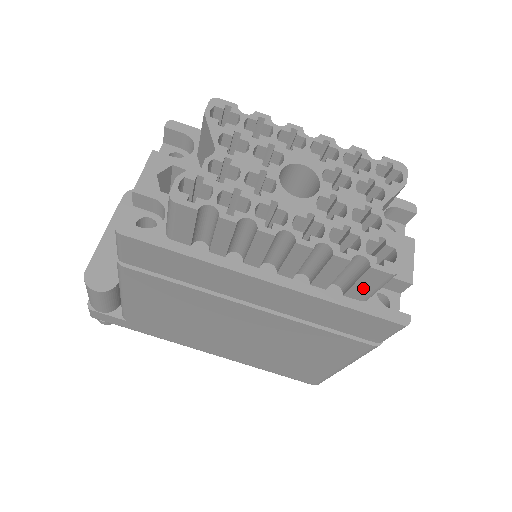
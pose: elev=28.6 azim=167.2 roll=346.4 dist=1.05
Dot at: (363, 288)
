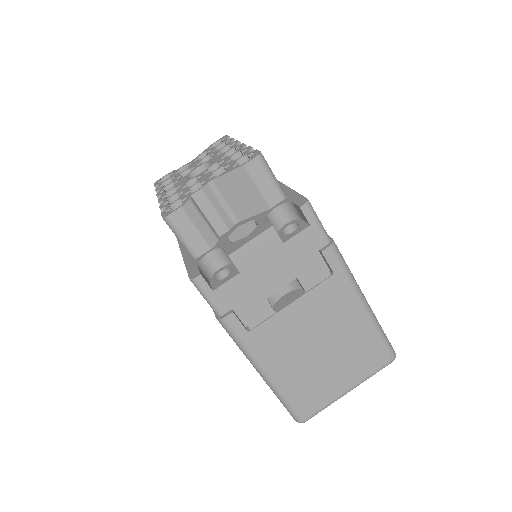
Dot at: occluded
